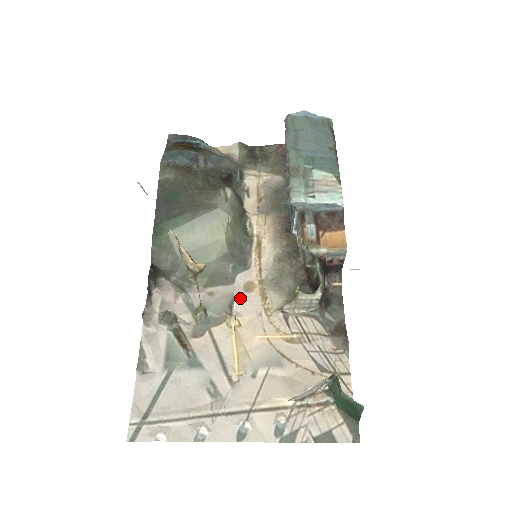
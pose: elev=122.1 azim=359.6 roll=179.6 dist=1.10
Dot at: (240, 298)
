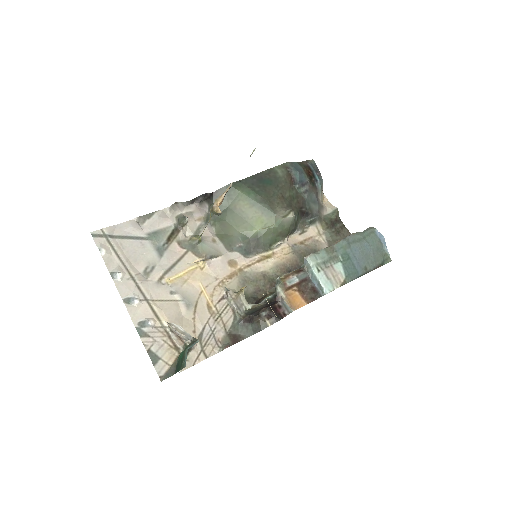
Dot at: (221, 261)
